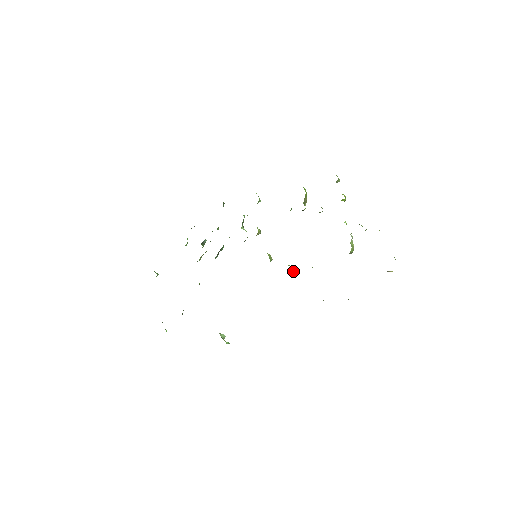
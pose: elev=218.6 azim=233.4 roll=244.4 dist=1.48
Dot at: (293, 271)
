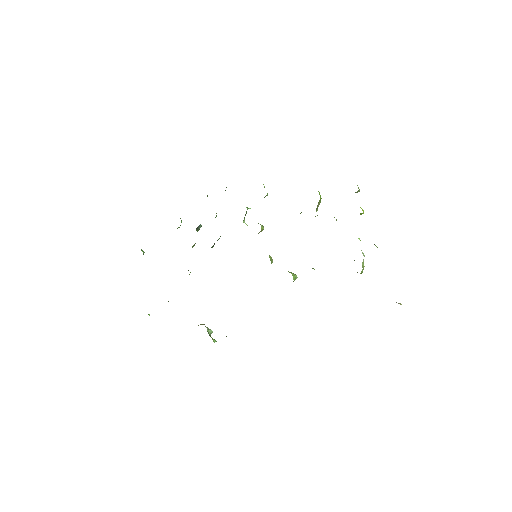
Dot at: (294, 279)
